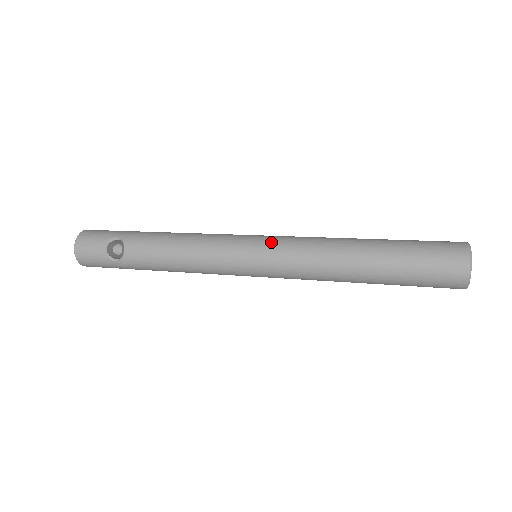
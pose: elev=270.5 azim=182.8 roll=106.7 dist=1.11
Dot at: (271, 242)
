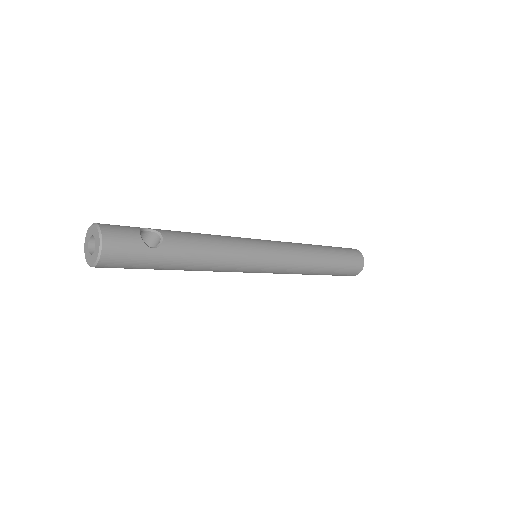
Dot at: (270, 240)
